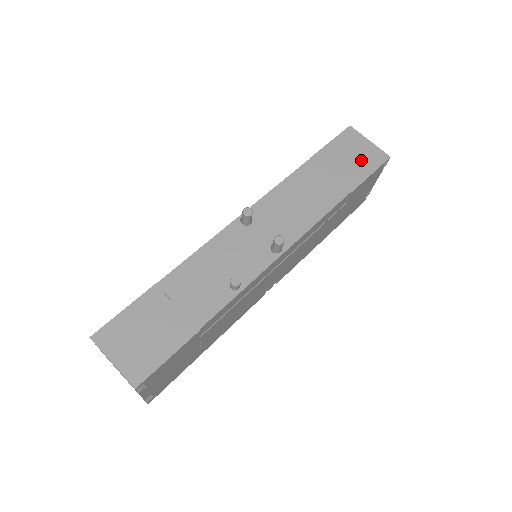
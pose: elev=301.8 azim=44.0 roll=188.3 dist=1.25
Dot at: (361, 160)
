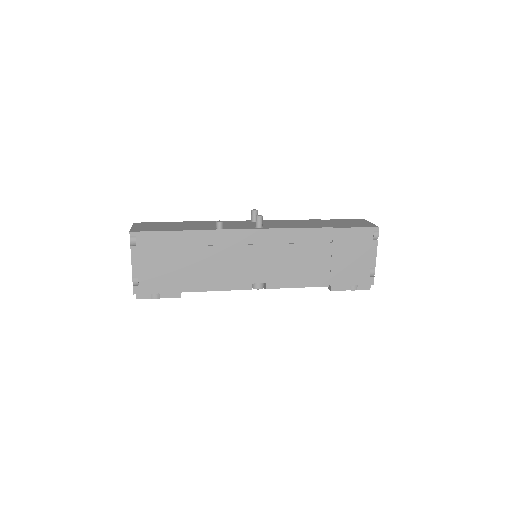
Dot at: (355, 224)
